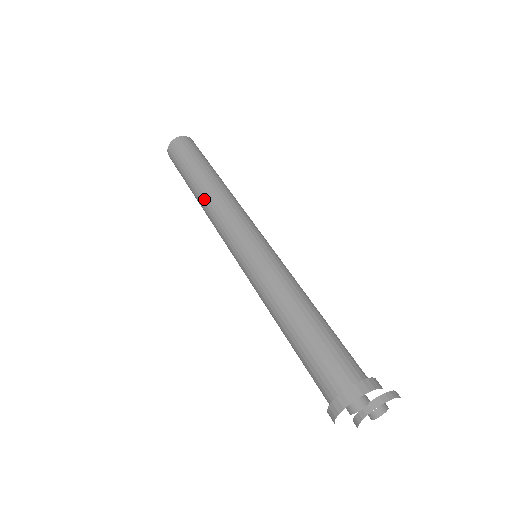
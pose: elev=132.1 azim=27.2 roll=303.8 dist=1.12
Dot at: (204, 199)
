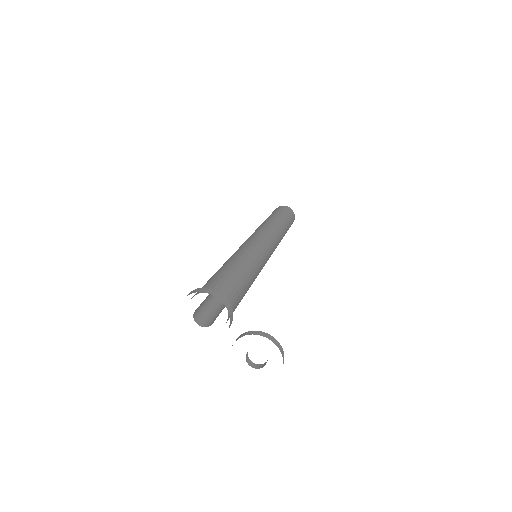
Dot at: occluded
